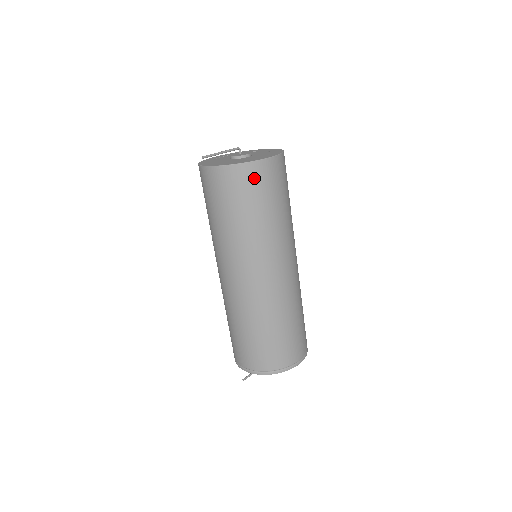
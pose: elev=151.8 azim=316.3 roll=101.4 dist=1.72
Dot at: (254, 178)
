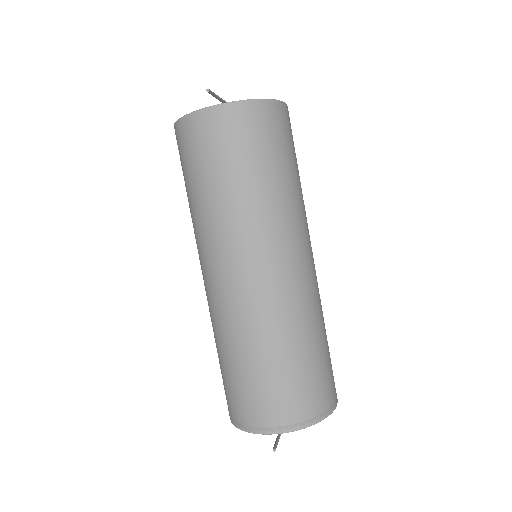
Dot at: (277, 122)
